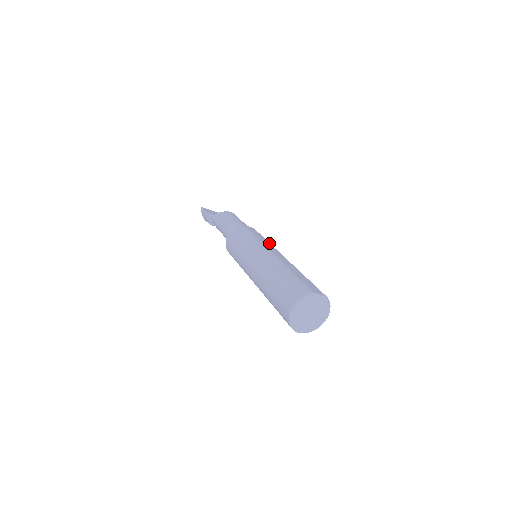
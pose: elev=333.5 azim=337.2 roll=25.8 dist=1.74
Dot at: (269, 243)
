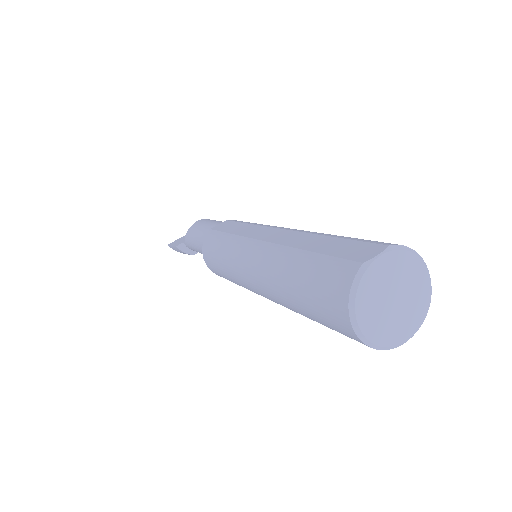
Dot at: (253, 226)
